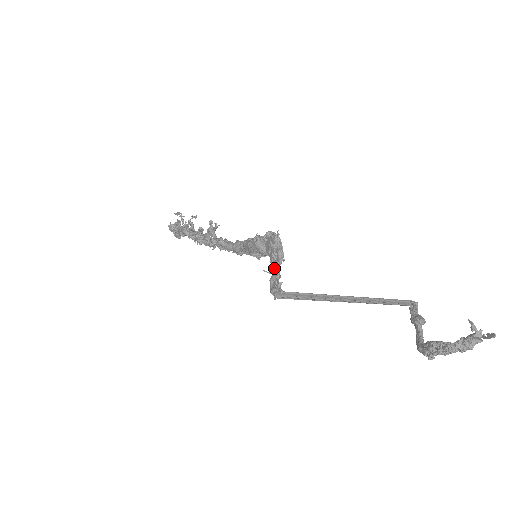
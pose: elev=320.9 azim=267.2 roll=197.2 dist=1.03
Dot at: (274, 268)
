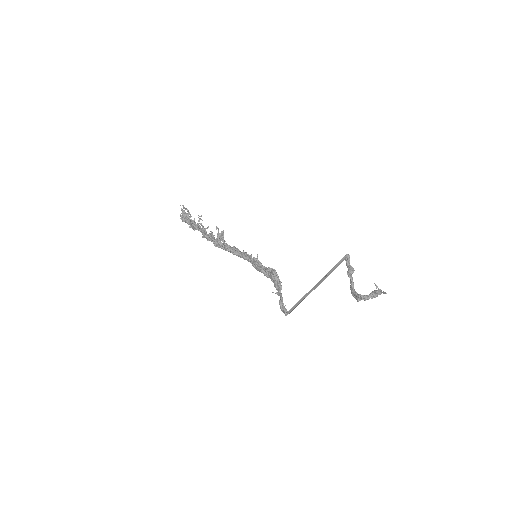
Dot at: (278, 292)
